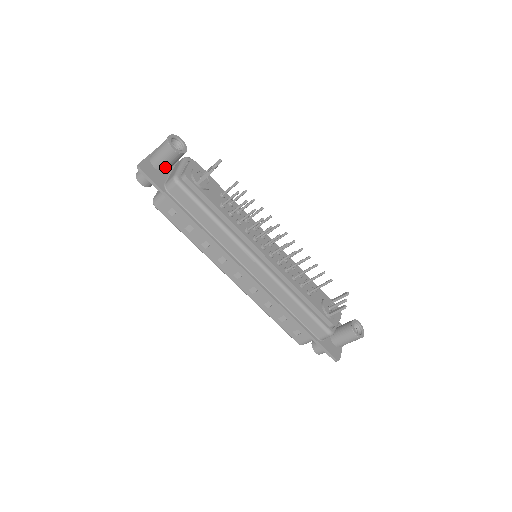
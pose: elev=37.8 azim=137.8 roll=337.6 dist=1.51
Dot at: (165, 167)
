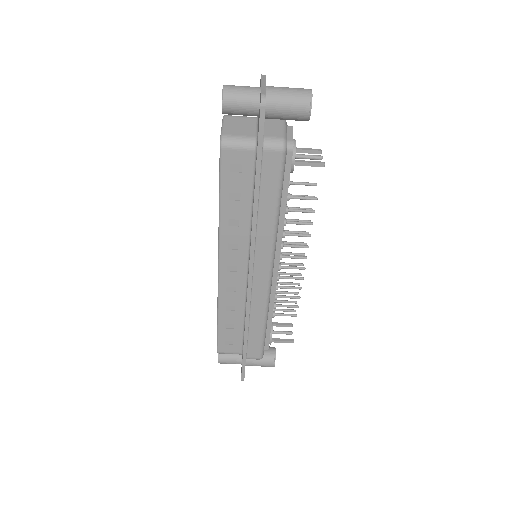
Dot at: (275, 116)
